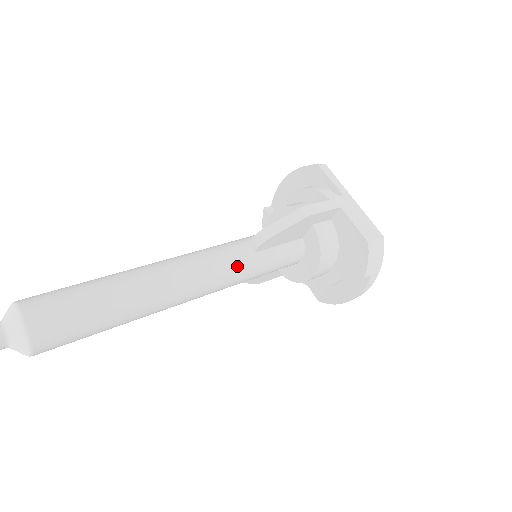
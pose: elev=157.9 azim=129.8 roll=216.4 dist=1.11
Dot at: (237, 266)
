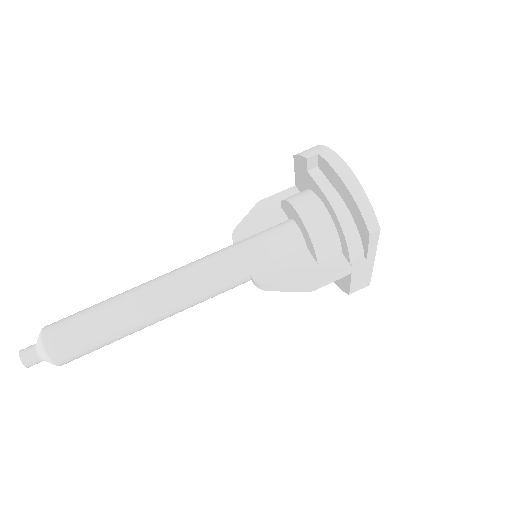
Dot at: occluded
